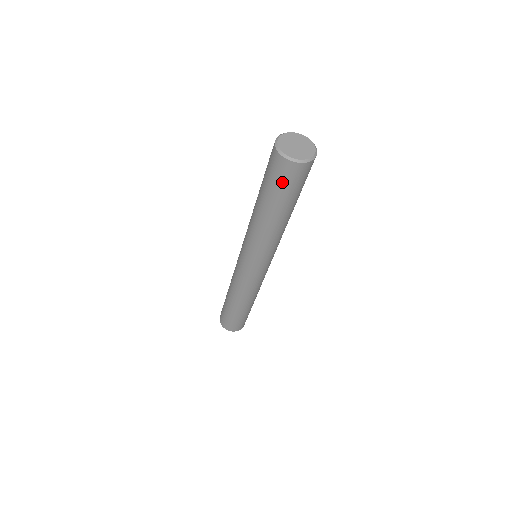
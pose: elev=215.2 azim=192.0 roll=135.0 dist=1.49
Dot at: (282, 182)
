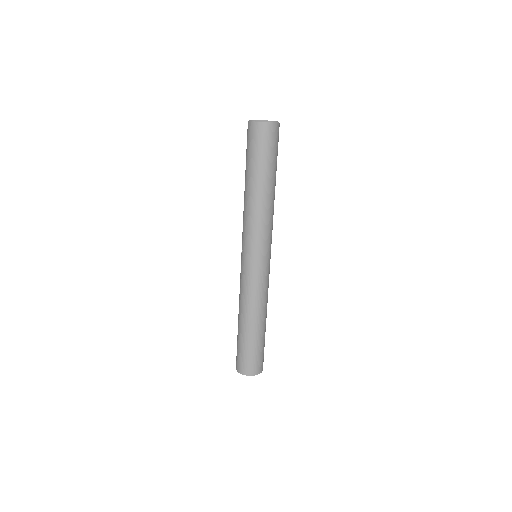
Dot at: (272, 146)
